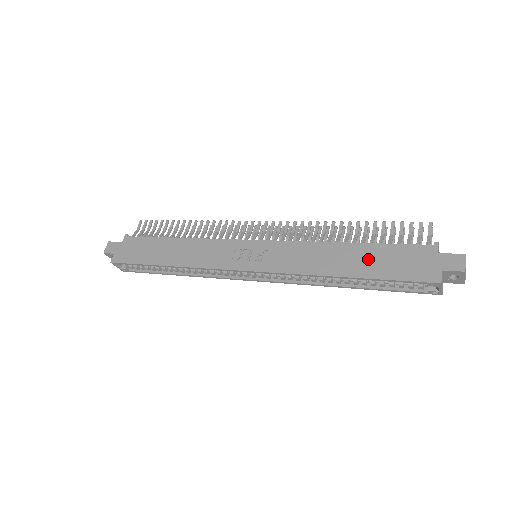
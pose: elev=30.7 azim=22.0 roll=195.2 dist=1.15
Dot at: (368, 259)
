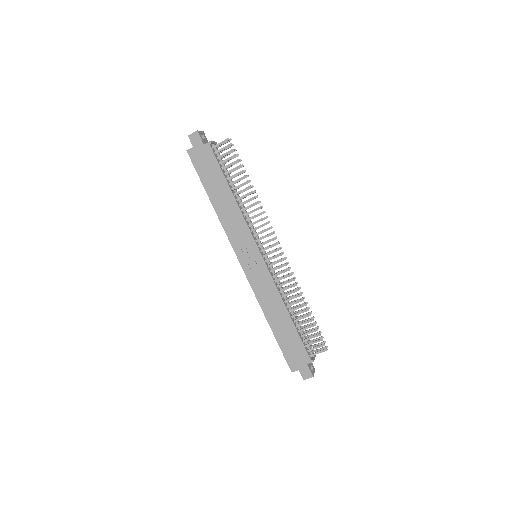
Dot at: (286, 331)
